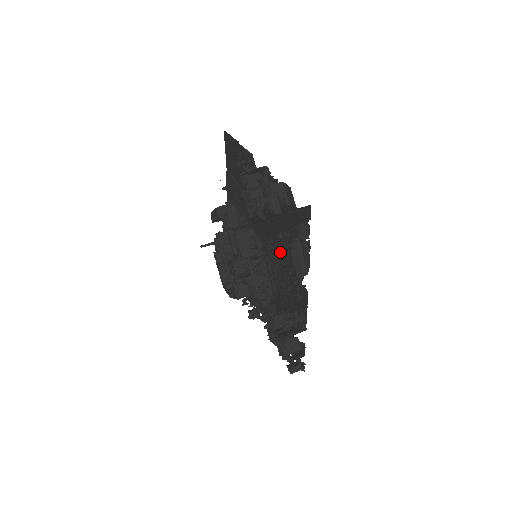
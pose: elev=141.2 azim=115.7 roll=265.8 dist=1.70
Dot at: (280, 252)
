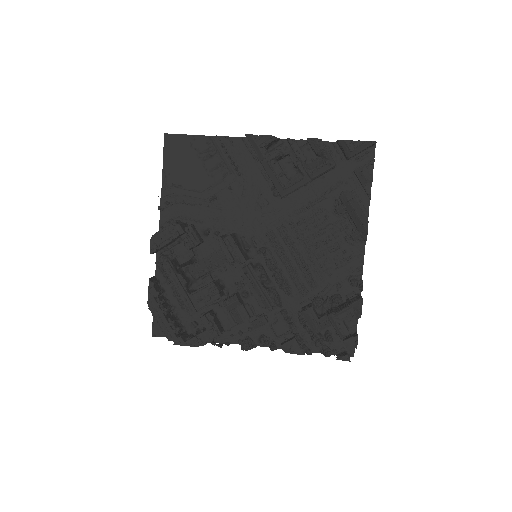
Dot at: (306, 228)
